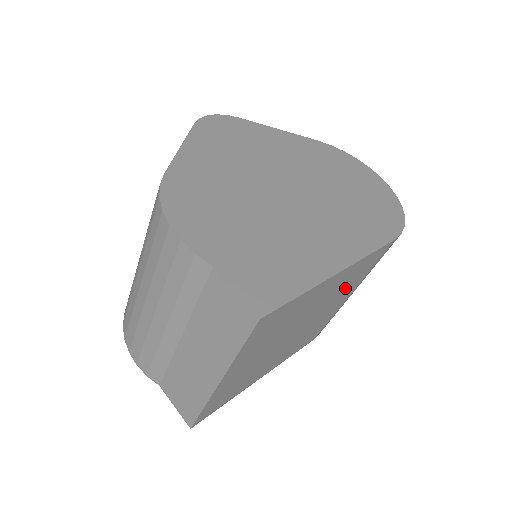
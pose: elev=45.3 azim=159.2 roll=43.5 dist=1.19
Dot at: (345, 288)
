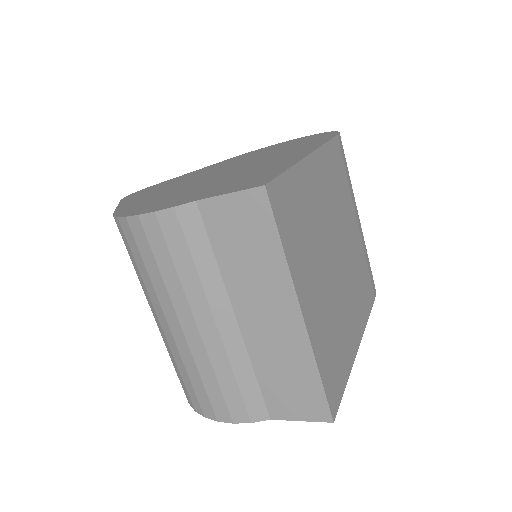
Dot at: (341, 199)
